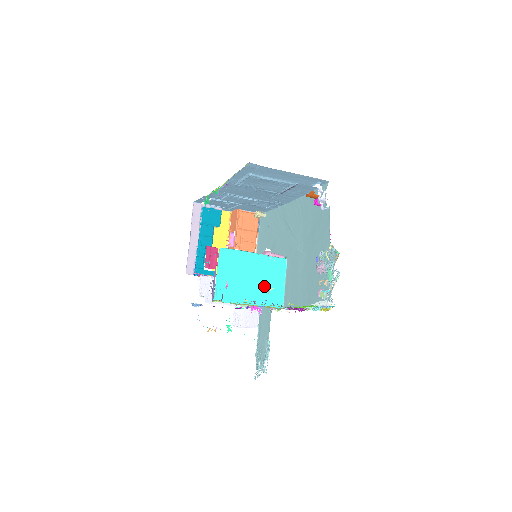
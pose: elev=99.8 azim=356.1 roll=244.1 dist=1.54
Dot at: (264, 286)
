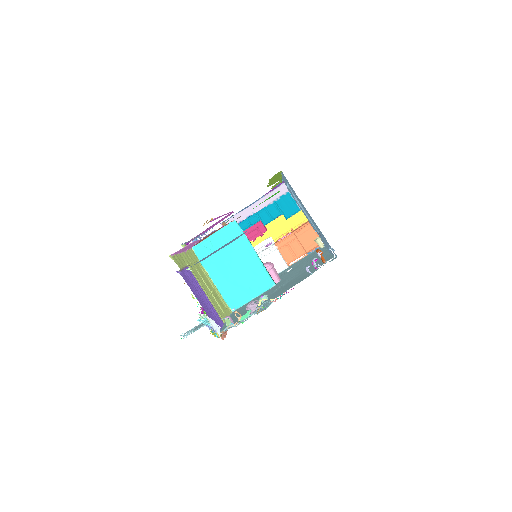
Dot at: (237, 281)
